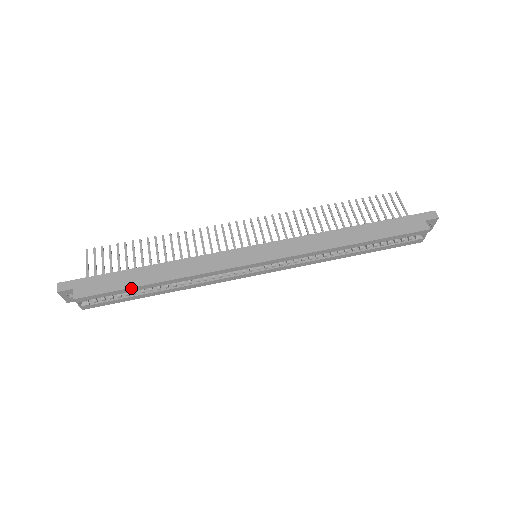
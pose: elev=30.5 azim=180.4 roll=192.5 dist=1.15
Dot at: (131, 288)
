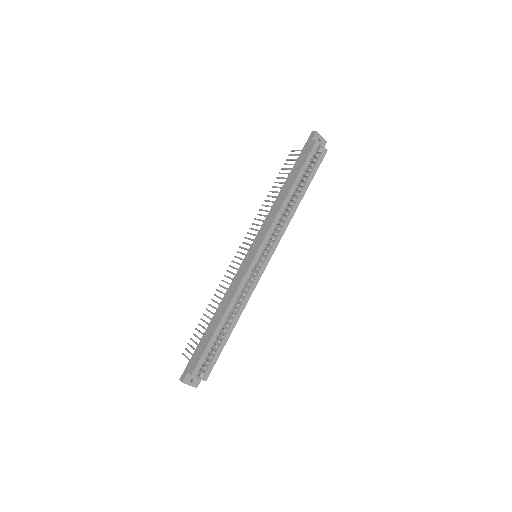
Dot at: (211, 339)
